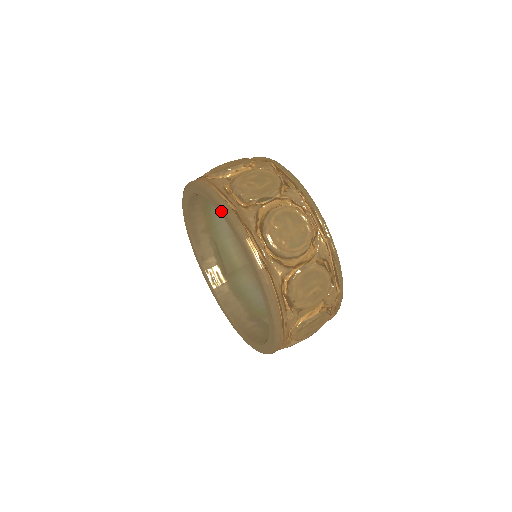
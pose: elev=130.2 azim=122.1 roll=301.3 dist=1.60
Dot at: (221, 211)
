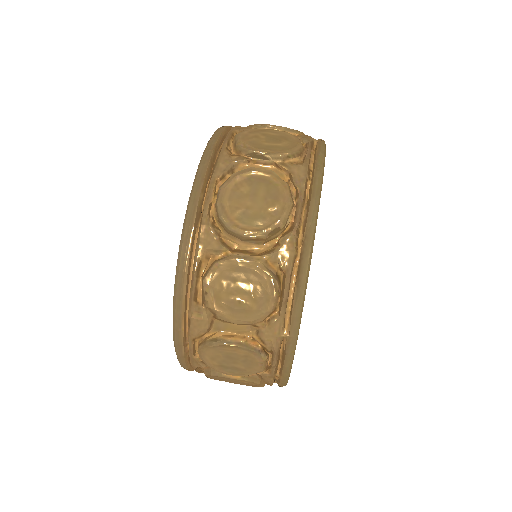
Dot at: occluded
